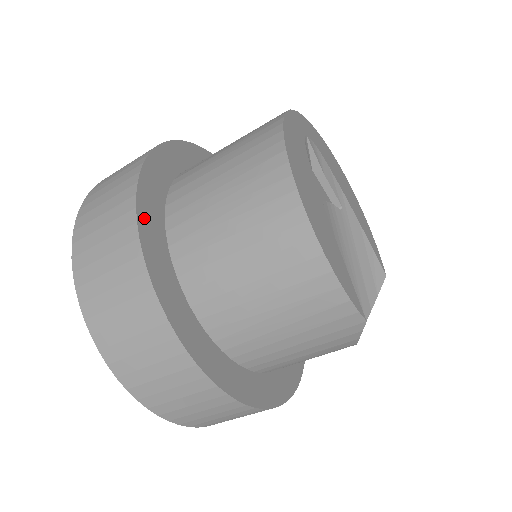
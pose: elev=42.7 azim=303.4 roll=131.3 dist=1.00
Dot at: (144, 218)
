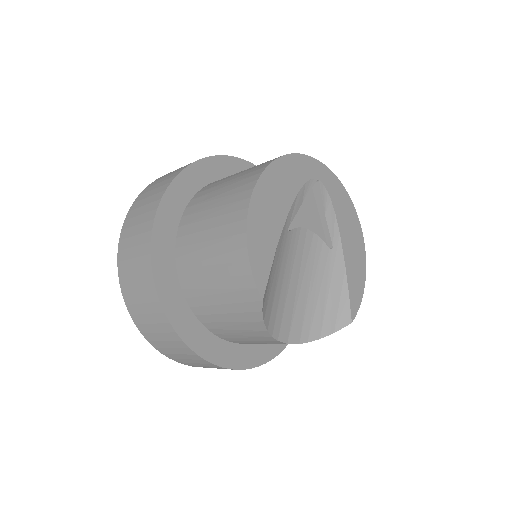
Dot at: (179, 183)
